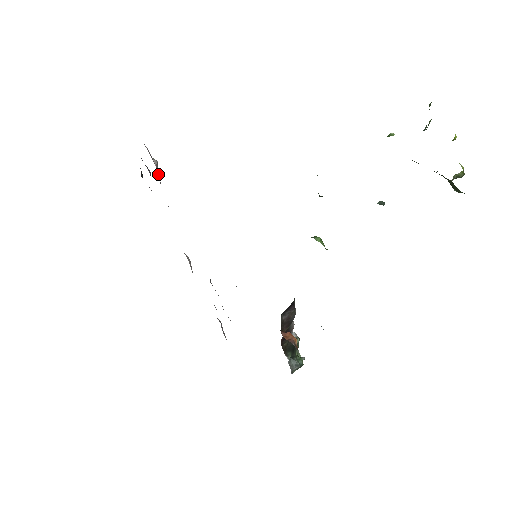
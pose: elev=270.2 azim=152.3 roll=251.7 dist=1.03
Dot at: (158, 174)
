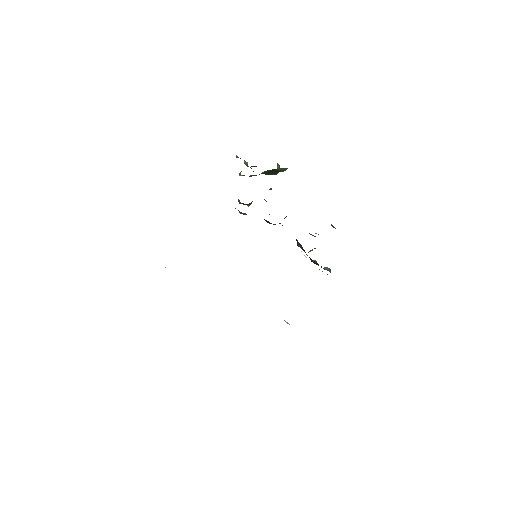
Dot at: occluded
